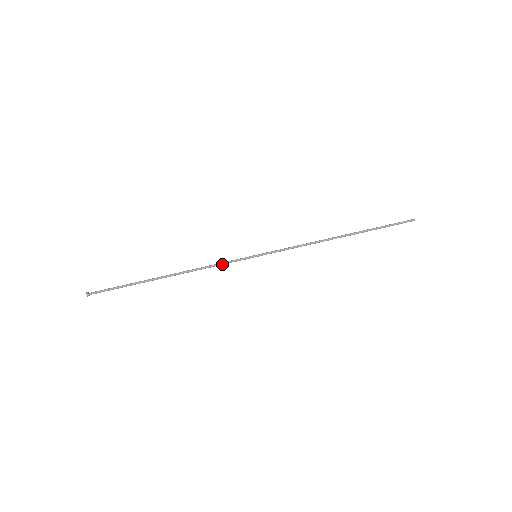
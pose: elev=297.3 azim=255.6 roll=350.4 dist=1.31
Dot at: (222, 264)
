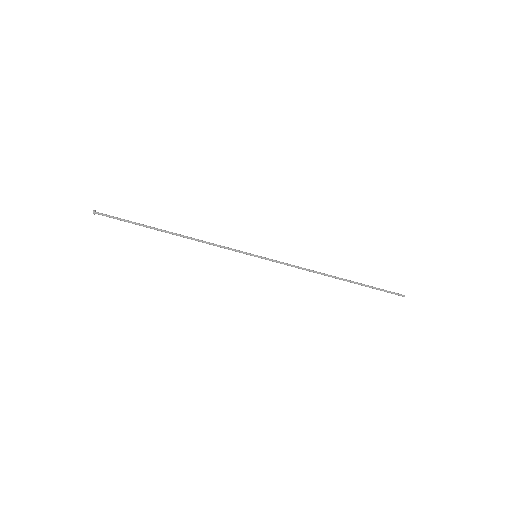
Dot at: occluded
